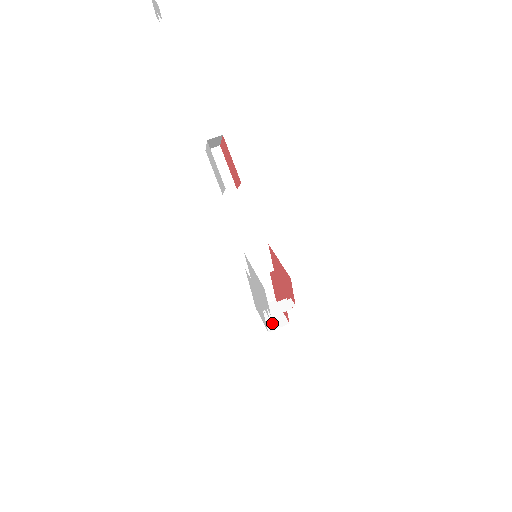
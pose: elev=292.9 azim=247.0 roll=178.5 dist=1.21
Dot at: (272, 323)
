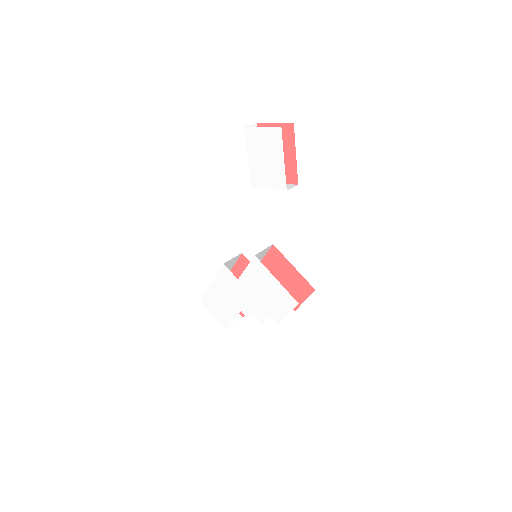
Dot at: occluded
